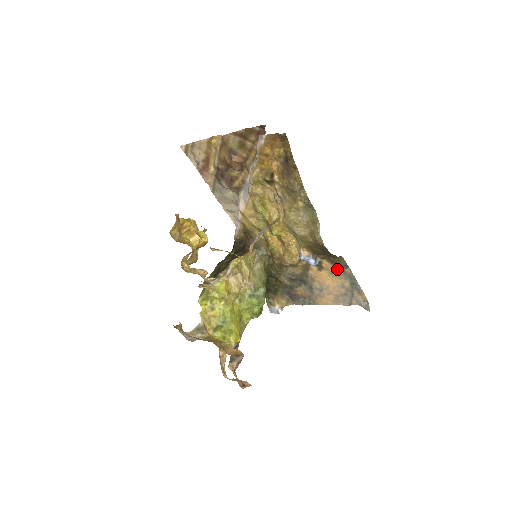
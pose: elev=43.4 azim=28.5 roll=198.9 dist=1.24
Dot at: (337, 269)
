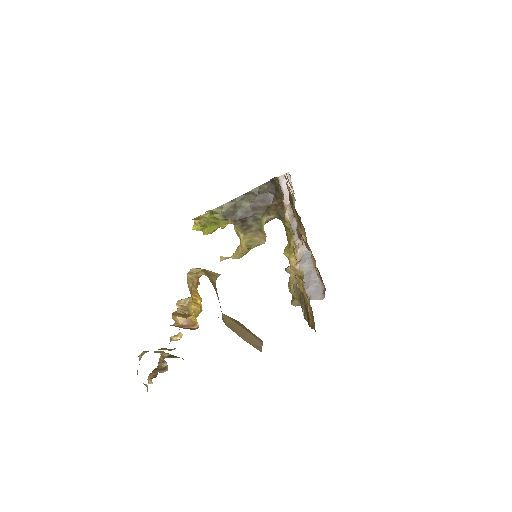
Dot at: occluded
